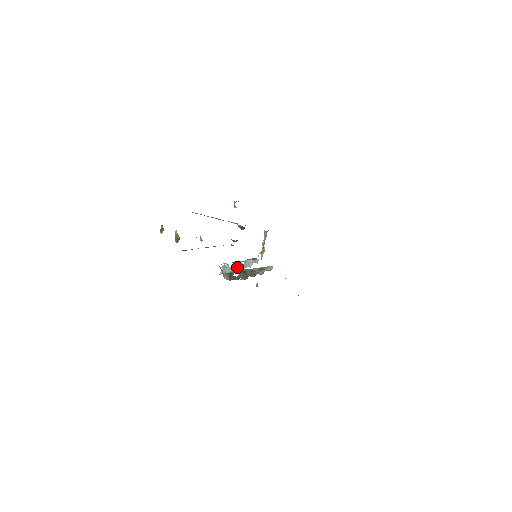
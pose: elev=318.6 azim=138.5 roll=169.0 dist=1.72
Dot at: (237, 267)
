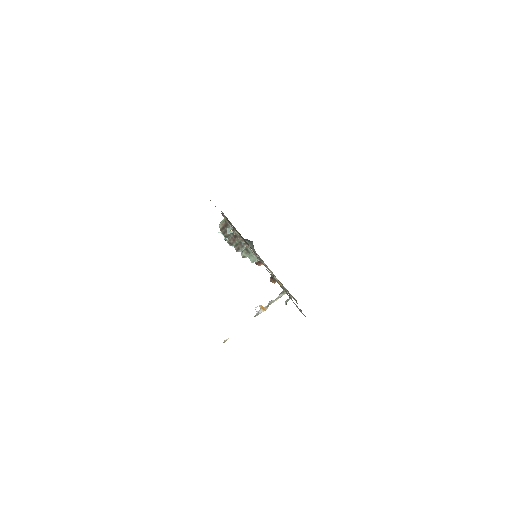
Dot at: occluded
